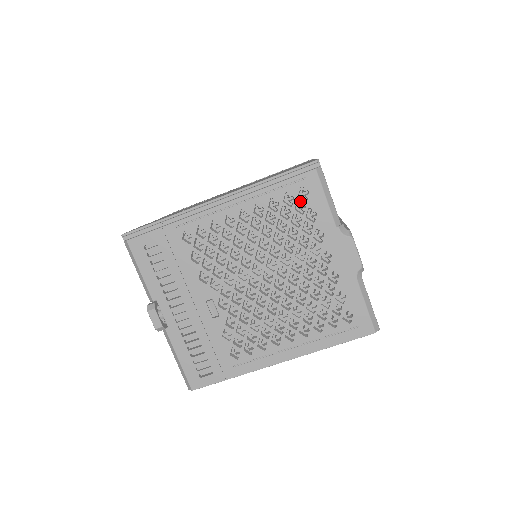
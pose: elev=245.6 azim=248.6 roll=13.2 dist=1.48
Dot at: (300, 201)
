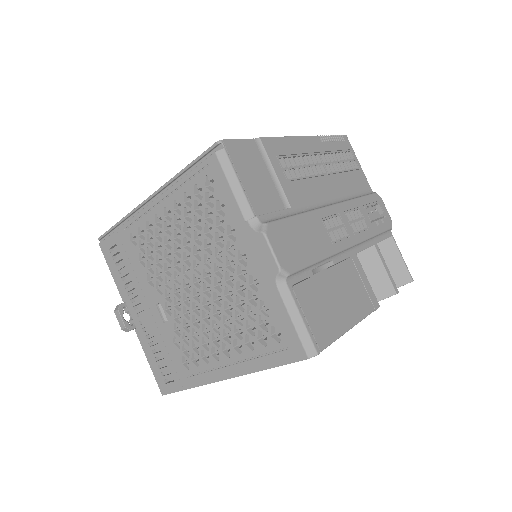
Dot at: (210, 192)
